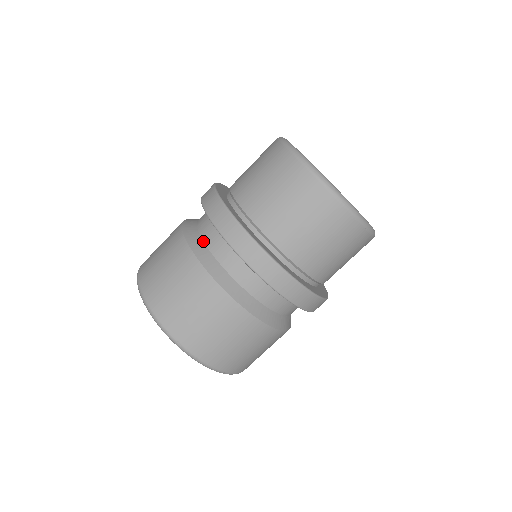
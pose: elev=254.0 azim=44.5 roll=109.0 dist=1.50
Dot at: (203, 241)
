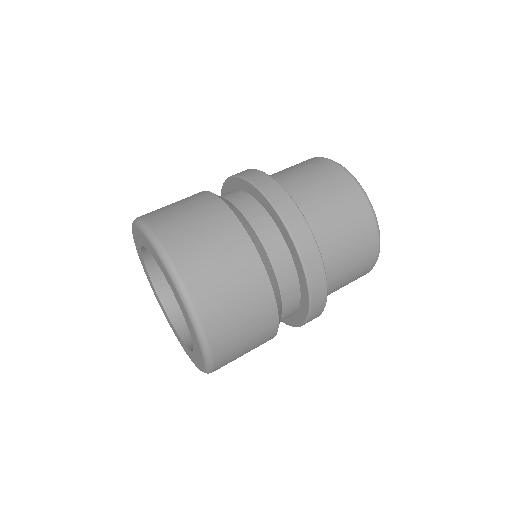
Dot at: (245, 217)
